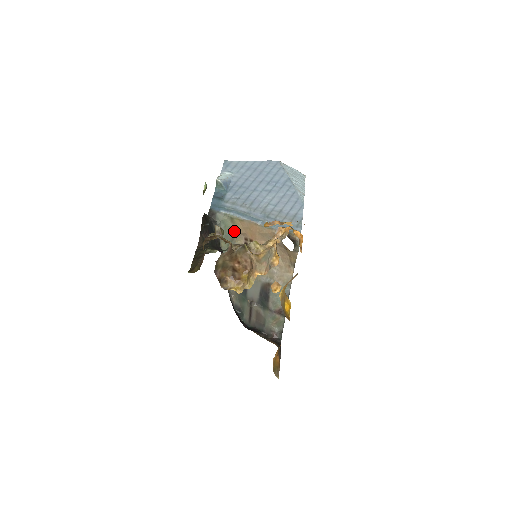
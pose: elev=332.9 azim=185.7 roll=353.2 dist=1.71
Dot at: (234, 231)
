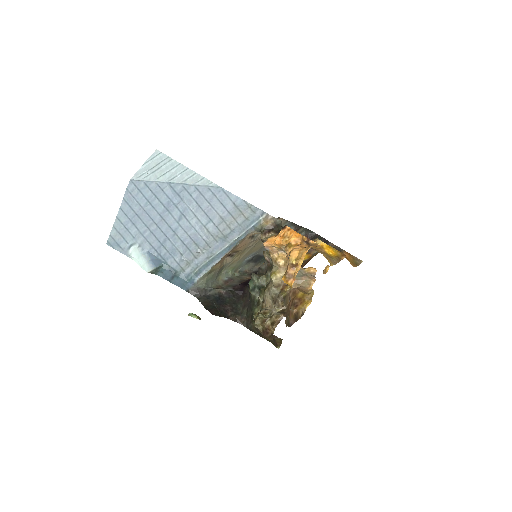
Dot at: (218, 270)
